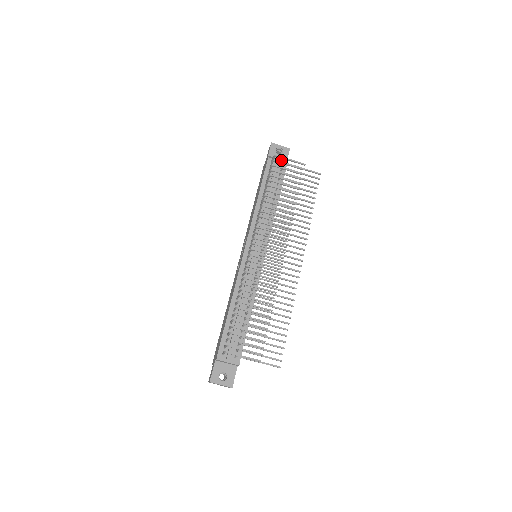
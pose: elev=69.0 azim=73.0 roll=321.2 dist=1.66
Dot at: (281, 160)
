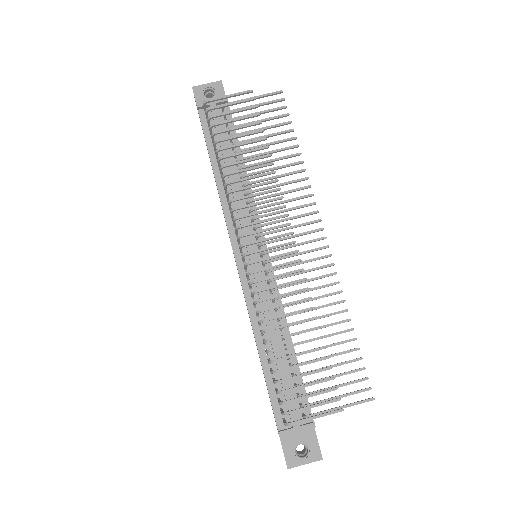
Dot at: (217, 104)
